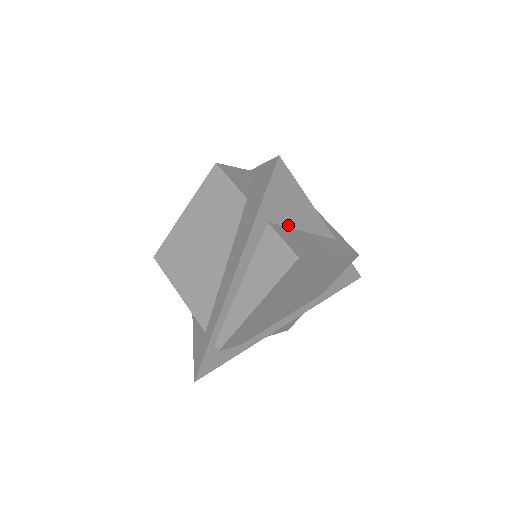
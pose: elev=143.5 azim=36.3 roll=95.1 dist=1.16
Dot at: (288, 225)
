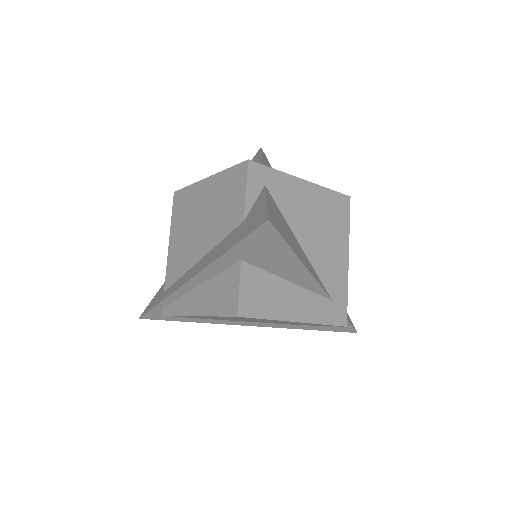
Dot at: (268, 270)
